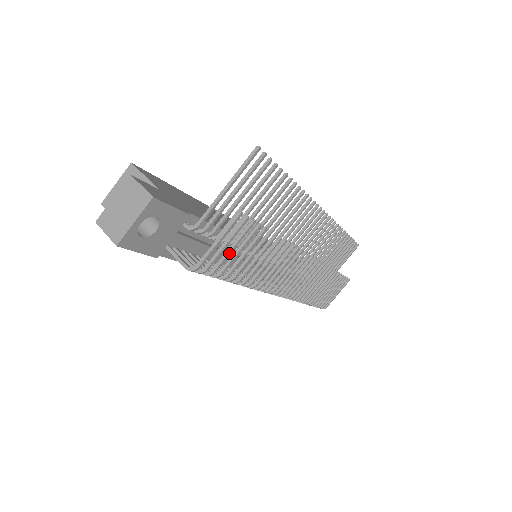
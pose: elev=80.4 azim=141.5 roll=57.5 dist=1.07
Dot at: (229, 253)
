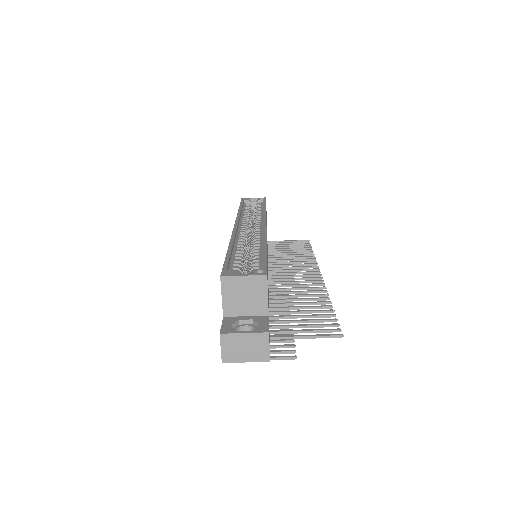
Dot at: occluded
